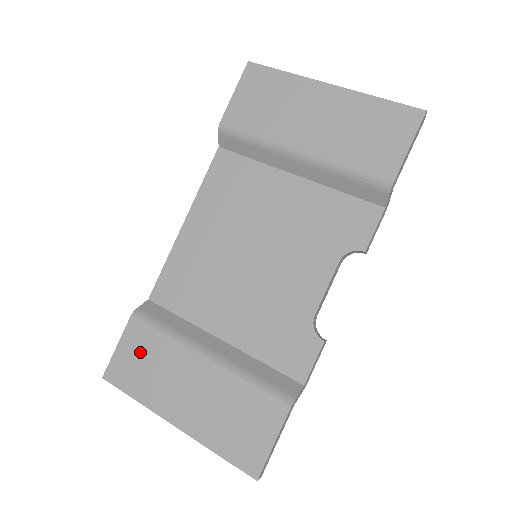
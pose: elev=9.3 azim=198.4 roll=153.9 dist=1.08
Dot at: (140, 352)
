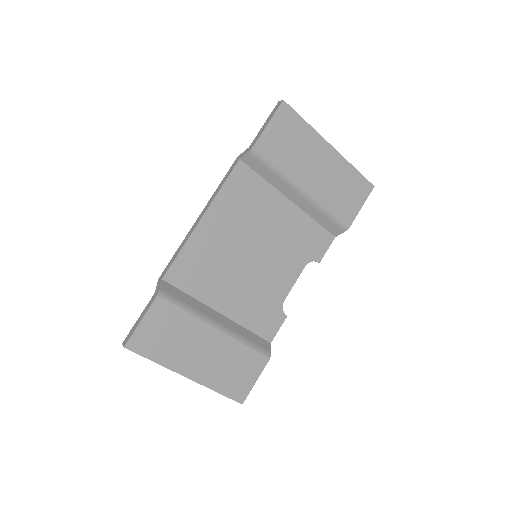
Dot at: (163, 326)
